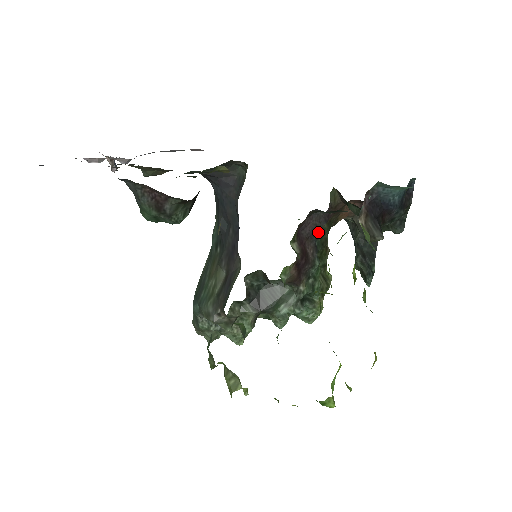
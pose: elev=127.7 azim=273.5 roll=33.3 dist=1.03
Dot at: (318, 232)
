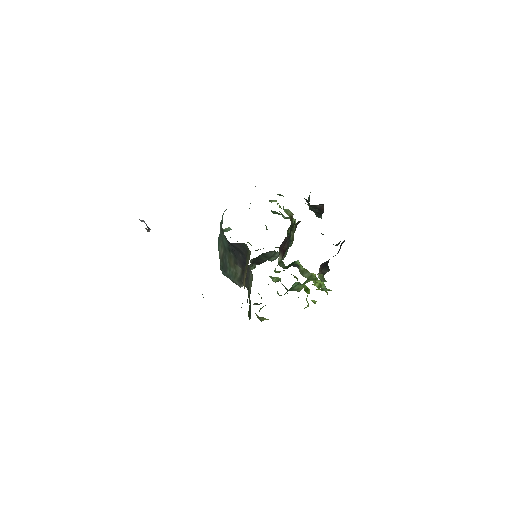
Dot at: occluded
